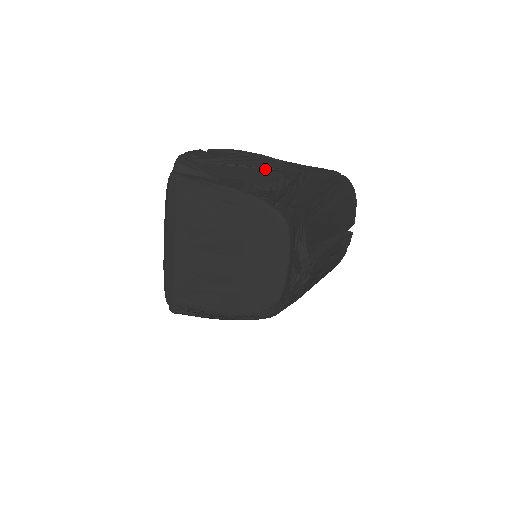
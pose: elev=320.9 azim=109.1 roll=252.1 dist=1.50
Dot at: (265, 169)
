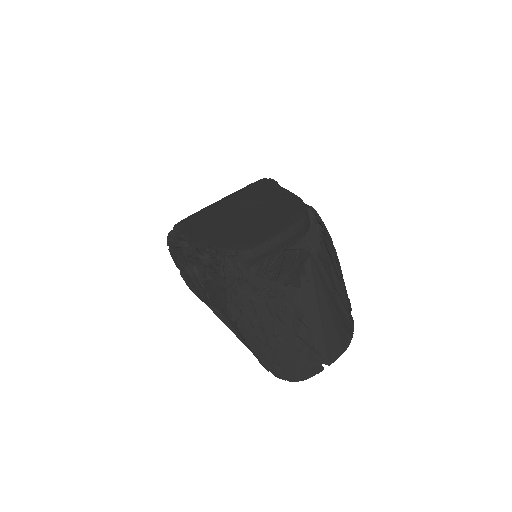
Dot at: occluded
